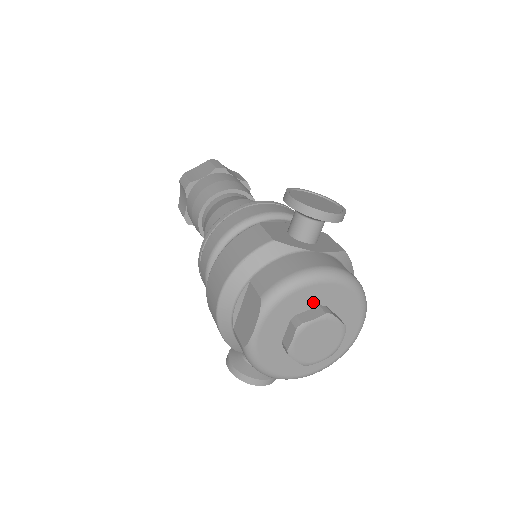
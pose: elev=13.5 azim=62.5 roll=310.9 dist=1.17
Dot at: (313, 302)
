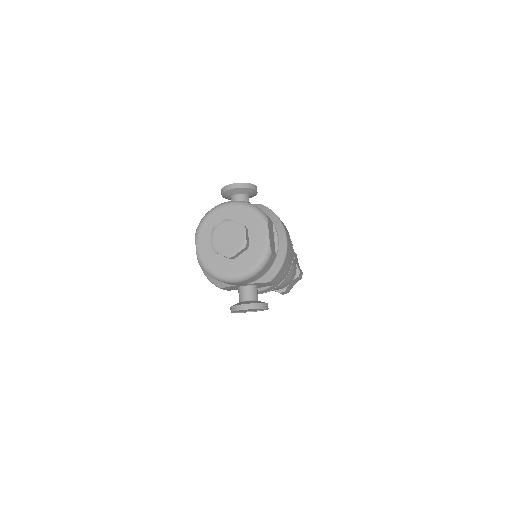
Dot at: (222, 220)
